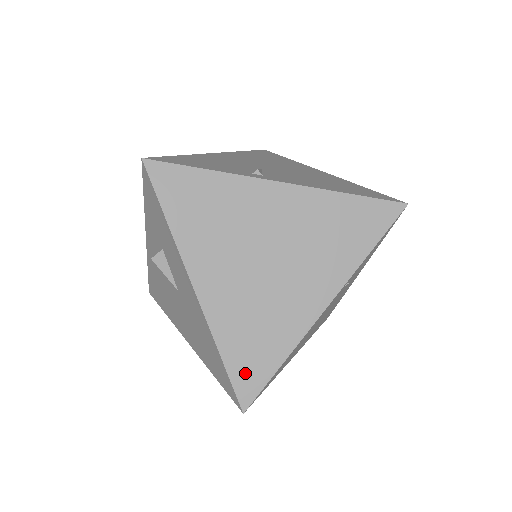
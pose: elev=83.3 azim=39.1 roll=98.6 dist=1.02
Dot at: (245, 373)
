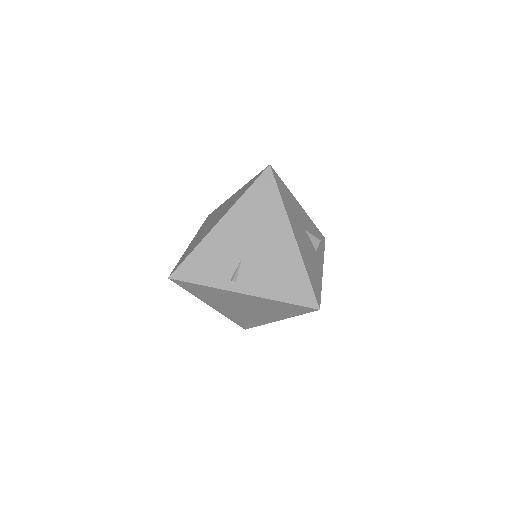
Dot at: (242, 324)
